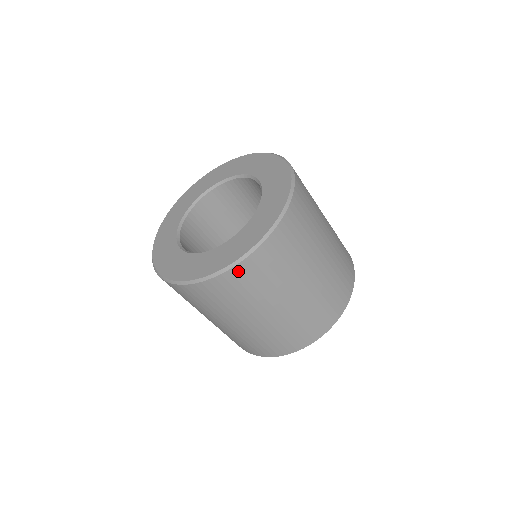
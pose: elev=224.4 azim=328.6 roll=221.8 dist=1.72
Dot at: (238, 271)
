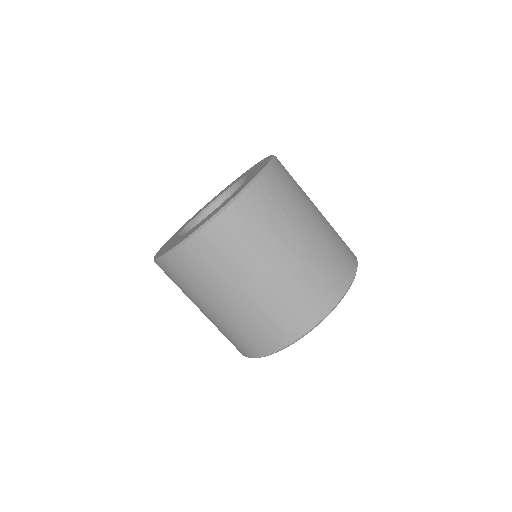
Dot at: (193, 245)
